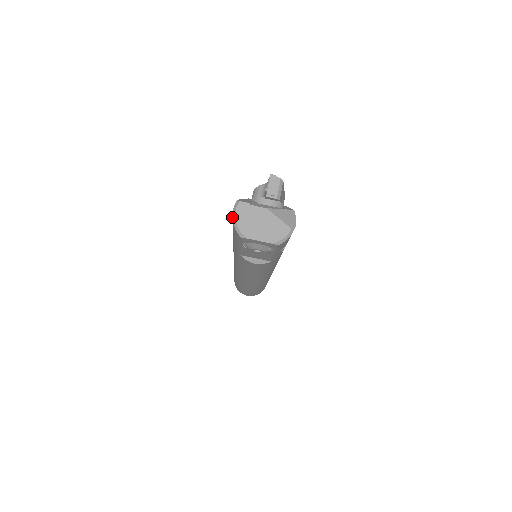
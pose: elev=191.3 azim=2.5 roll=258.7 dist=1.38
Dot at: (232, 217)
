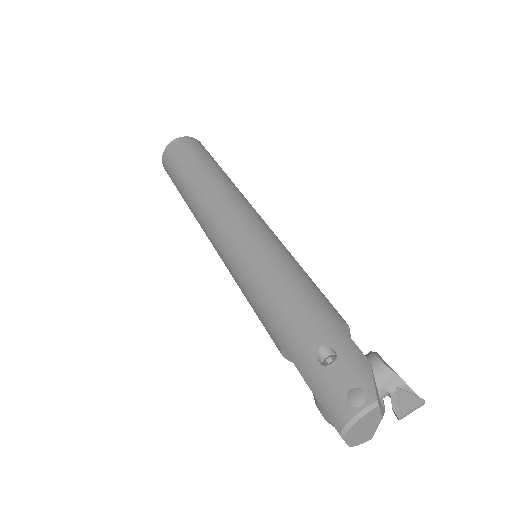
Dot at: (357, 414)
